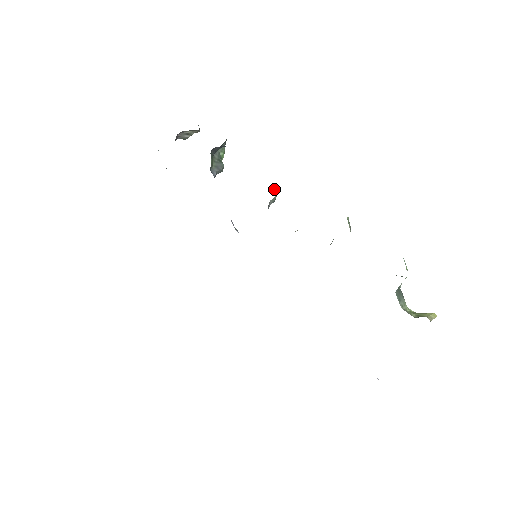
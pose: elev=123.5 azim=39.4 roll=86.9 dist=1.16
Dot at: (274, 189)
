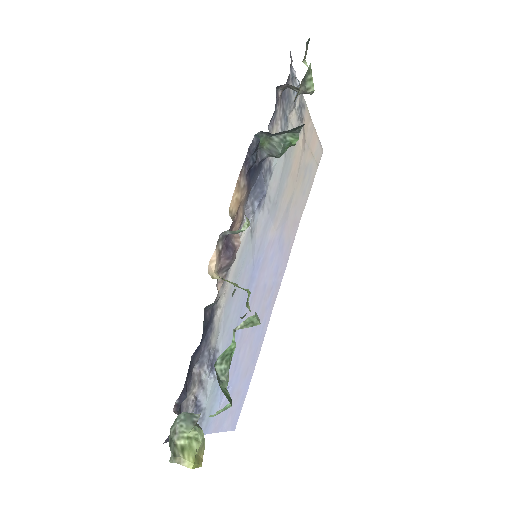
Dot at: (245, 223)
